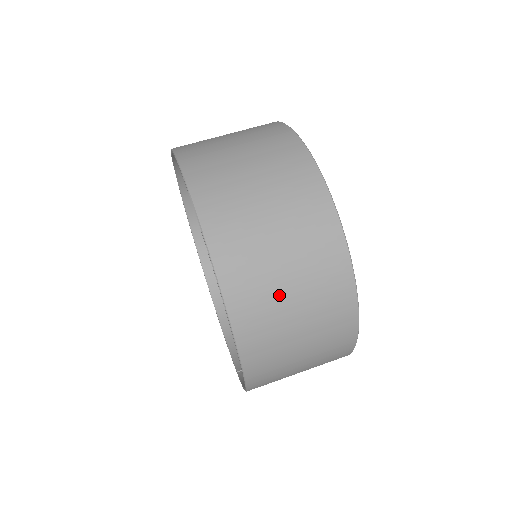
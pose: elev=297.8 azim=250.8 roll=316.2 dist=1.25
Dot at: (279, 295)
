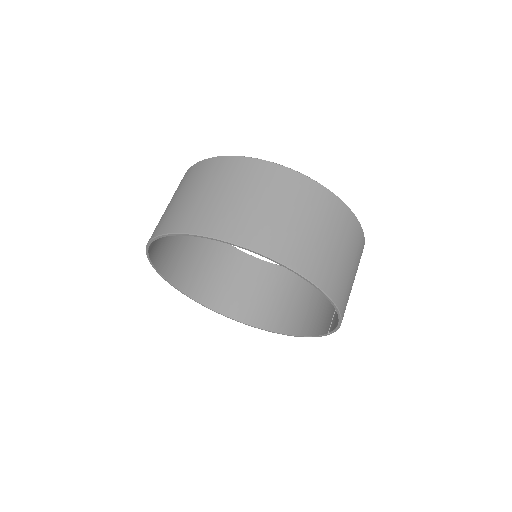
Dot at: (284, 222)
